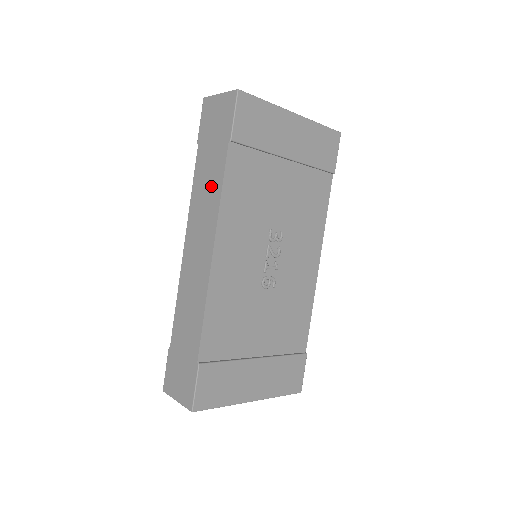
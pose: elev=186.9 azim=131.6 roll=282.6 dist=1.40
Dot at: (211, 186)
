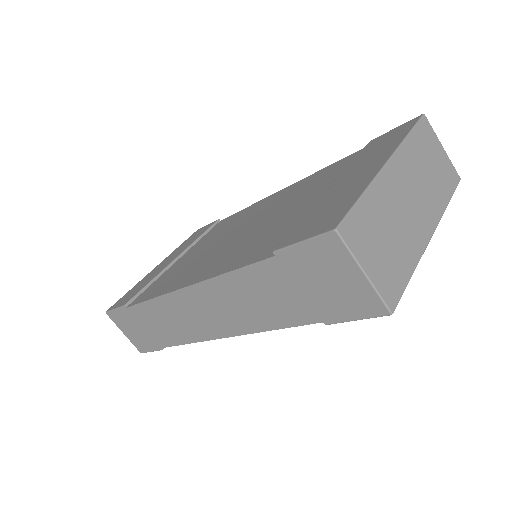
Dot at: (261, 310)
